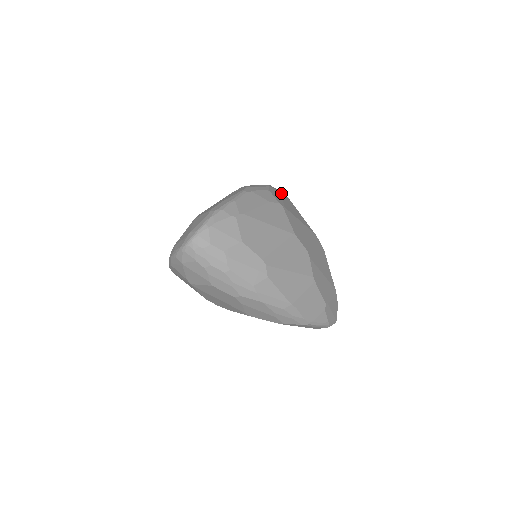
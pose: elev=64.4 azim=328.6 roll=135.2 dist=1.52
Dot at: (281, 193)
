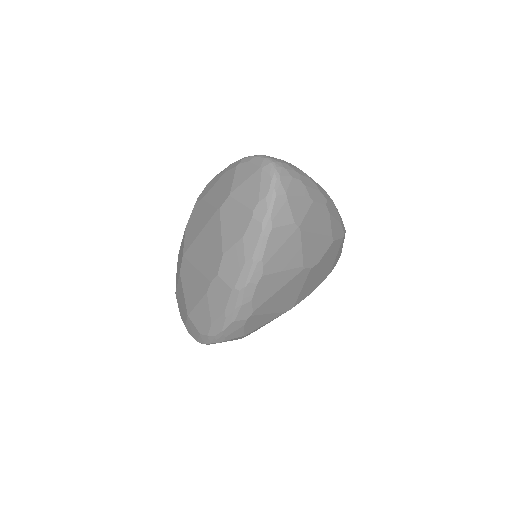
Dot at: occluded
